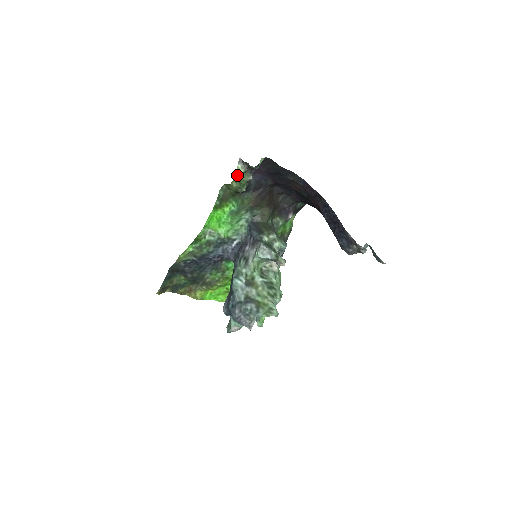
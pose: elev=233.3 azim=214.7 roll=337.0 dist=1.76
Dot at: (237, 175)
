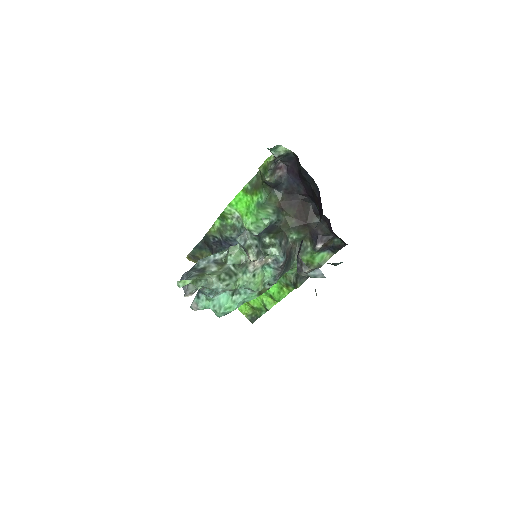
Dot at: (266, 162)
